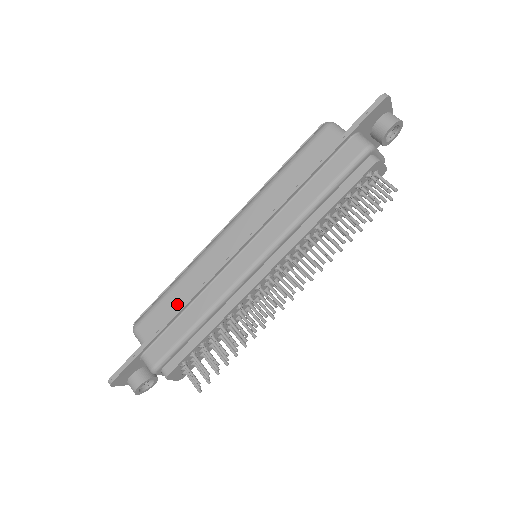
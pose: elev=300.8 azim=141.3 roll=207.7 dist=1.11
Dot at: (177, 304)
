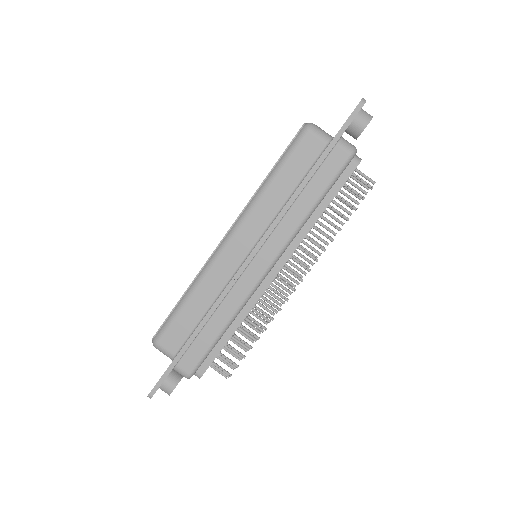
Dot at: (195, 316)
